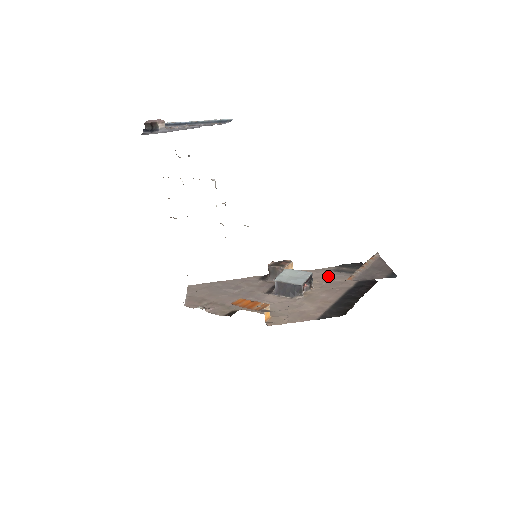
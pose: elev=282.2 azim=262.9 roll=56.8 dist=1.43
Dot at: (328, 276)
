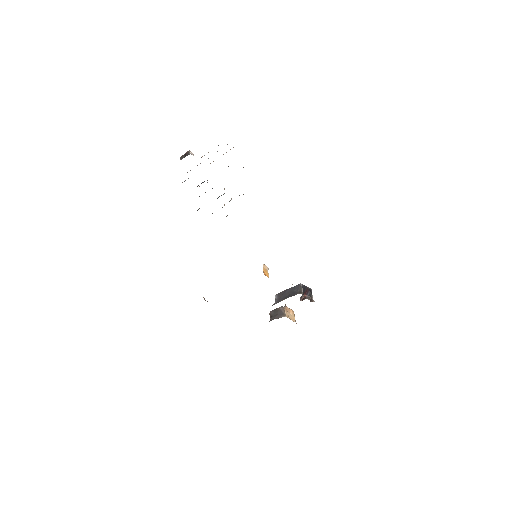
Dot at: occluded
